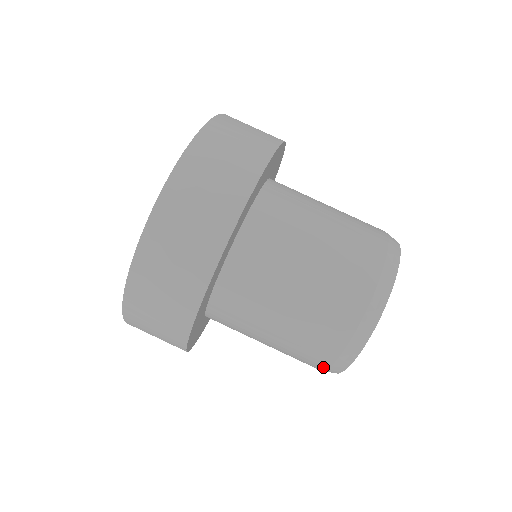
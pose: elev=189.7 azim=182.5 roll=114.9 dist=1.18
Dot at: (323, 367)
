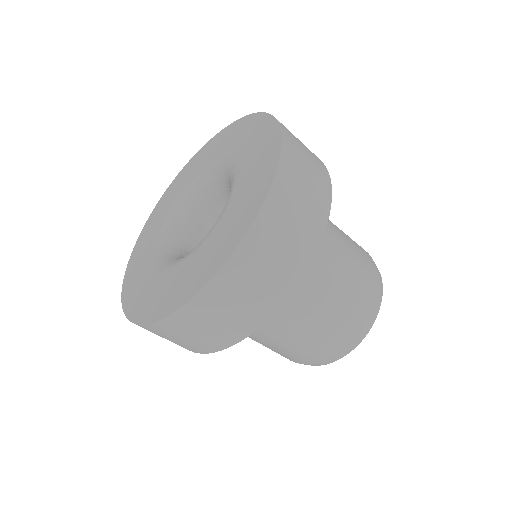
Dot at: (333, 353)
